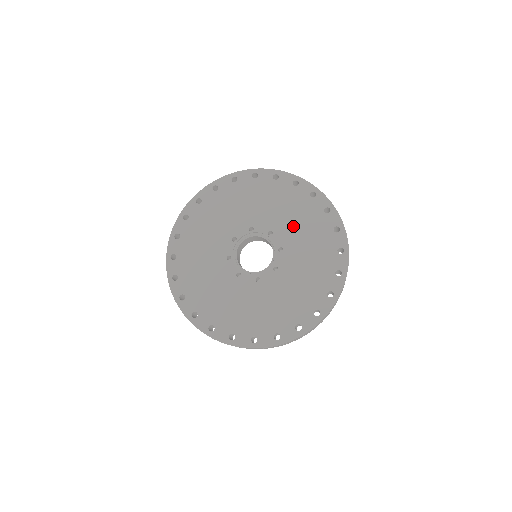
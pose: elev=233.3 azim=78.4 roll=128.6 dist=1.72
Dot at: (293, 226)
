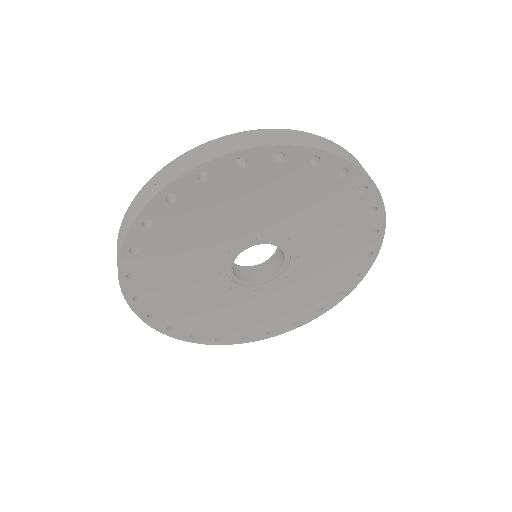
Dot at: (319, 267)
